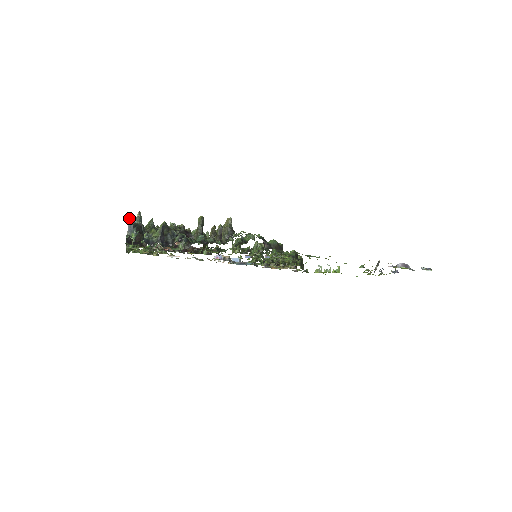
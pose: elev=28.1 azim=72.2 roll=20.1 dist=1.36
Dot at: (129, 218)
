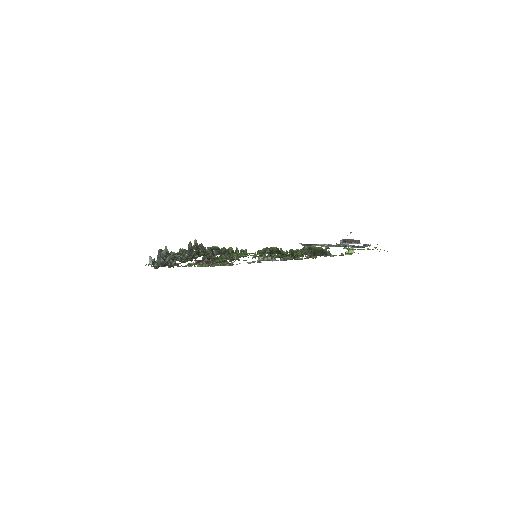
Dot at: (158, 252)
